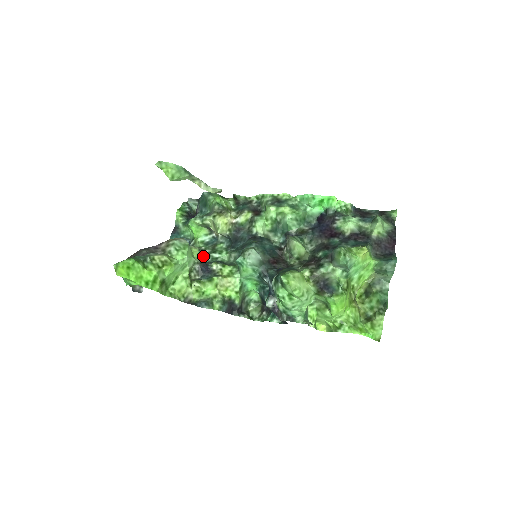
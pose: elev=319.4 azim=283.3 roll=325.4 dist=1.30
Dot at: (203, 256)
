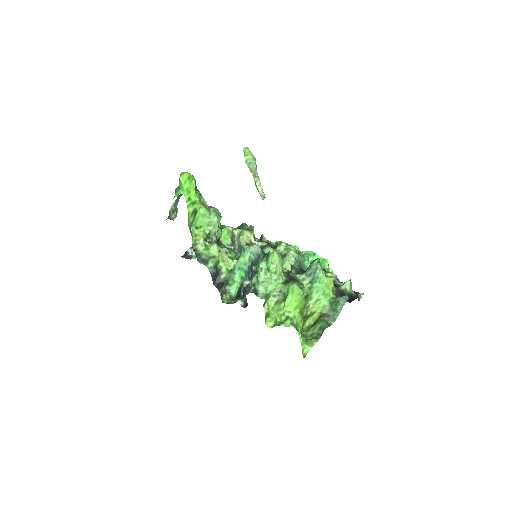
Dot at: occluded
